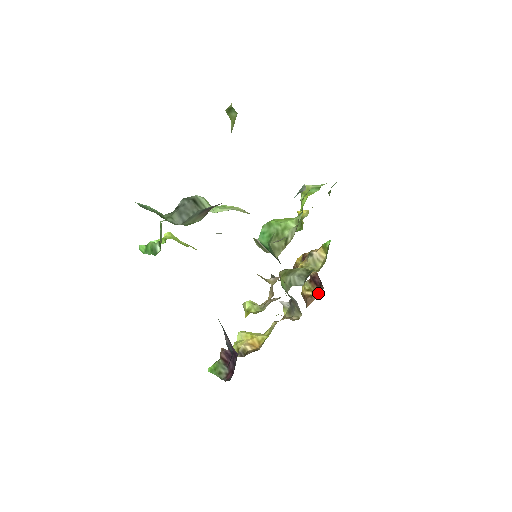
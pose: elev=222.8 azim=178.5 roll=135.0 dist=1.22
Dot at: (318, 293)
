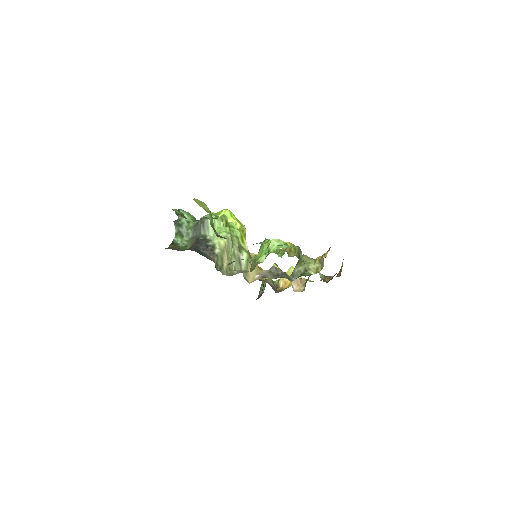
Dot at: (329, 280)
